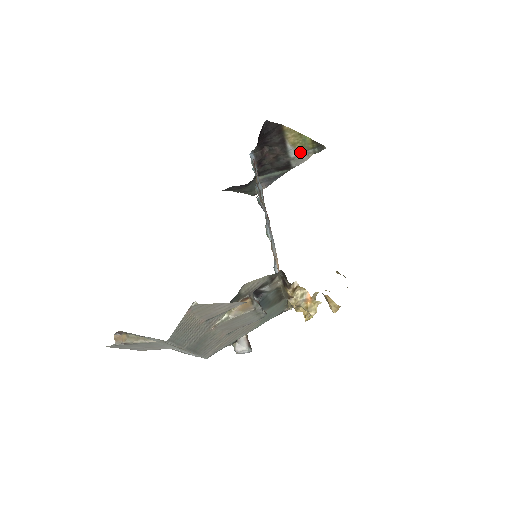
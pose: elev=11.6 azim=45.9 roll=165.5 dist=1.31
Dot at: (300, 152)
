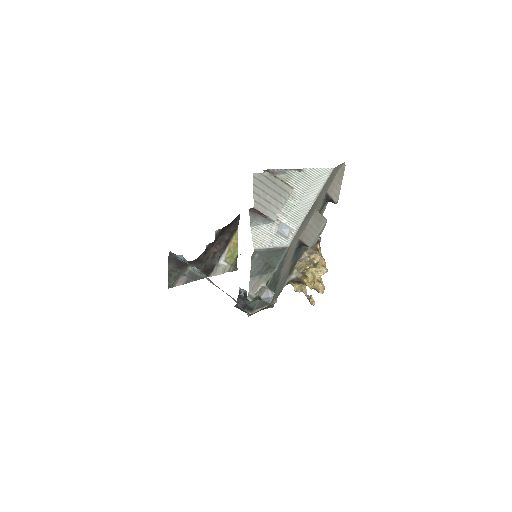
Dot at: (225, 262)
